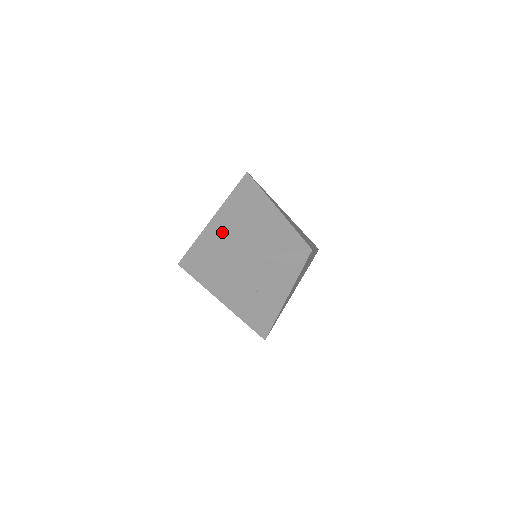
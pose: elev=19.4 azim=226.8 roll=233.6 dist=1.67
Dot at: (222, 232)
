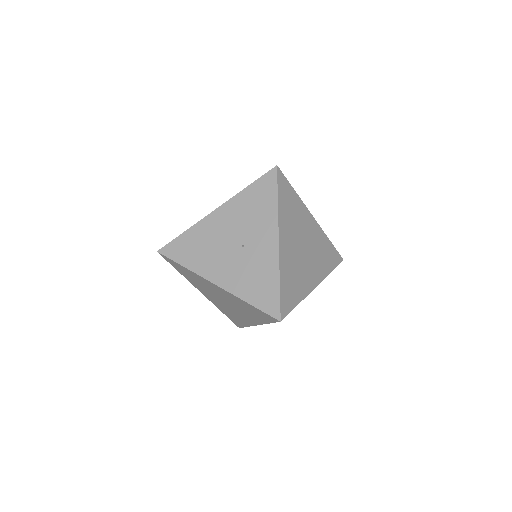
Dot at: occluded
